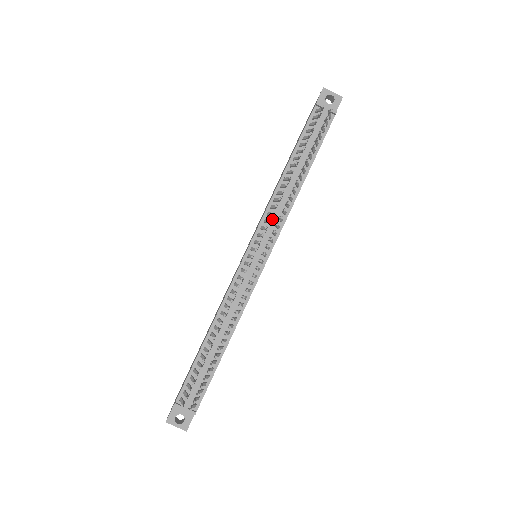
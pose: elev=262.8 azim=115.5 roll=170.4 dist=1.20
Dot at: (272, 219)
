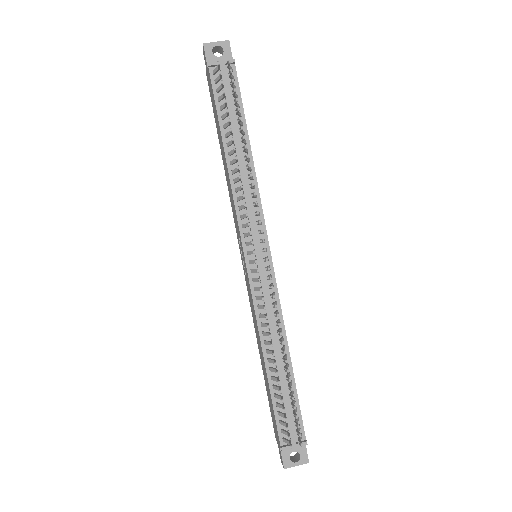
Dot at: (247, 211)
